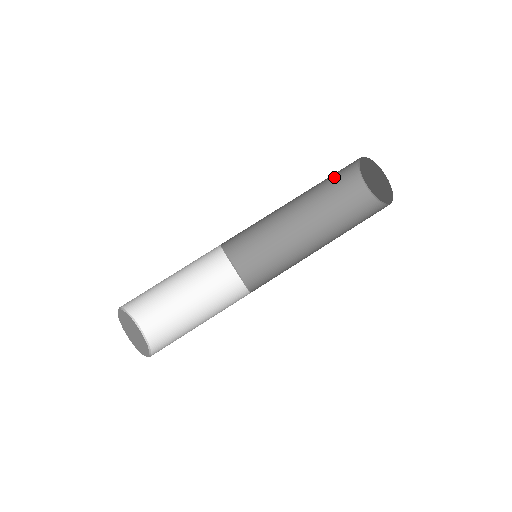
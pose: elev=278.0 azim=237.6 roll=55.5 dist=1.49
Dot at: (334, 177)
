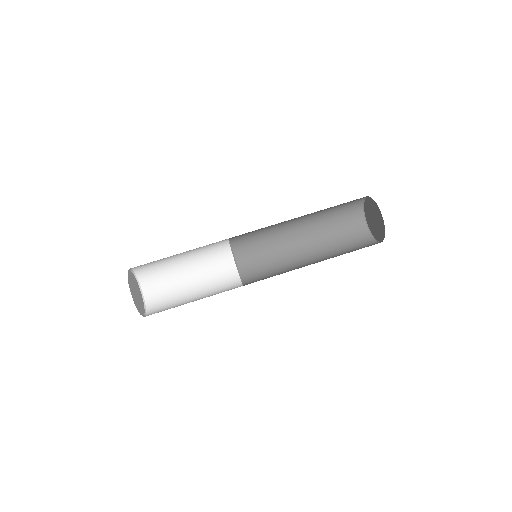
Dot at: (340, 209)
